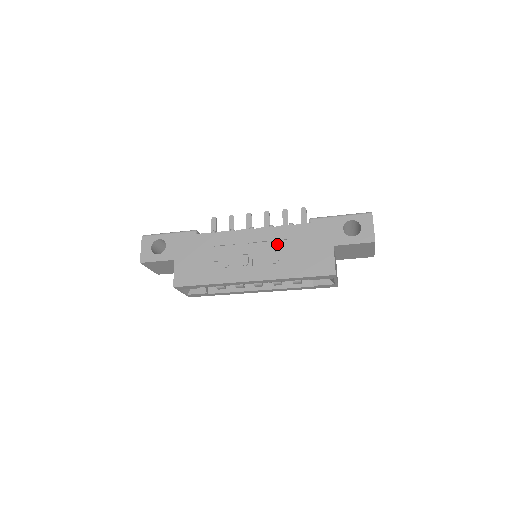
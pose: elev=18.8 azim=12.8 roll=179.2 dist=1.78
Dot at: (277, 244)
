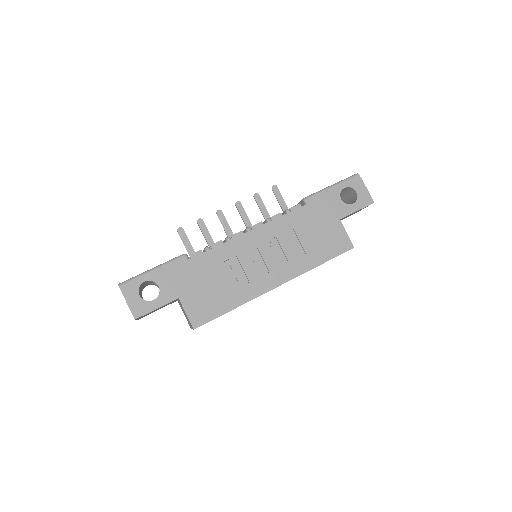
Dot at: (286, 237)
